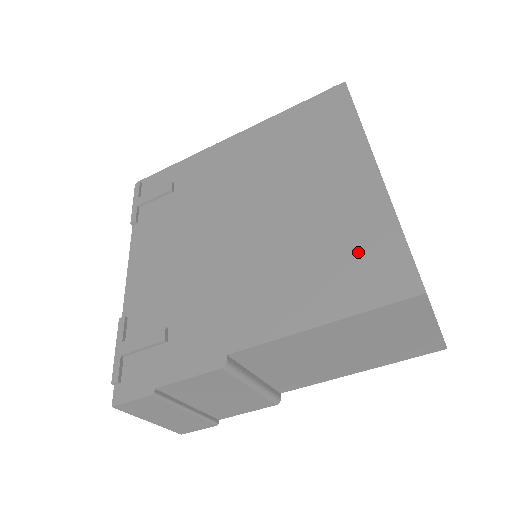
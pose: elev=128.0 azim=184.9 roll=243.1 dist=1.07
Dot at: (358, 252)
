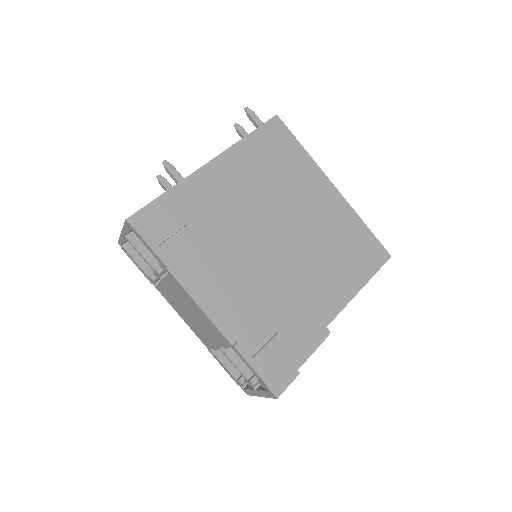
Dot at: (355, 244)
